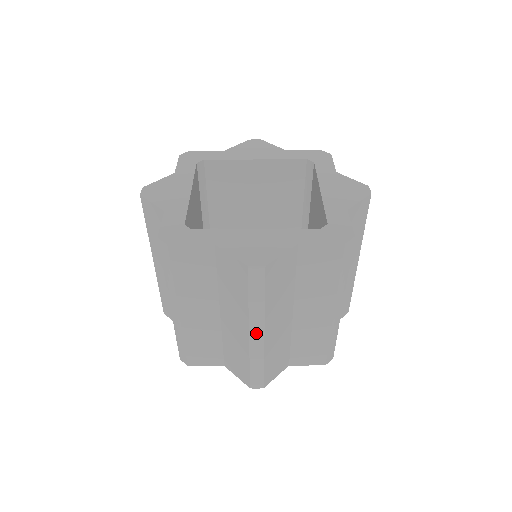
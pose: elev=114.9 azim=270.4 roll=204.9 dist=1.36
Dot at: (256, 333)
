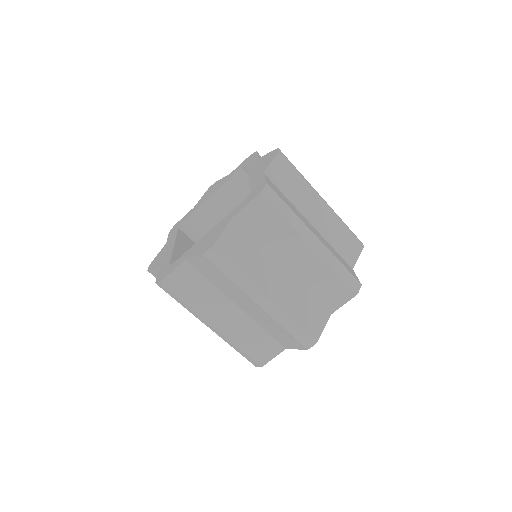
Dot at: (261, 300)
